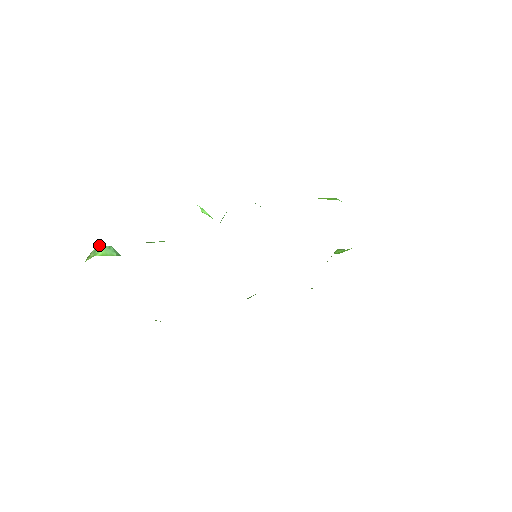
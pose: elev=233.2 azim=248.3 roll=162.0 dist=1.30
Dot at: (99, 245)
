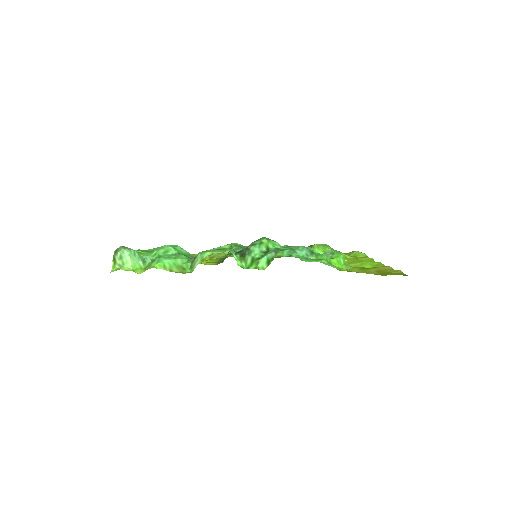
Dot at: (124, 251)
